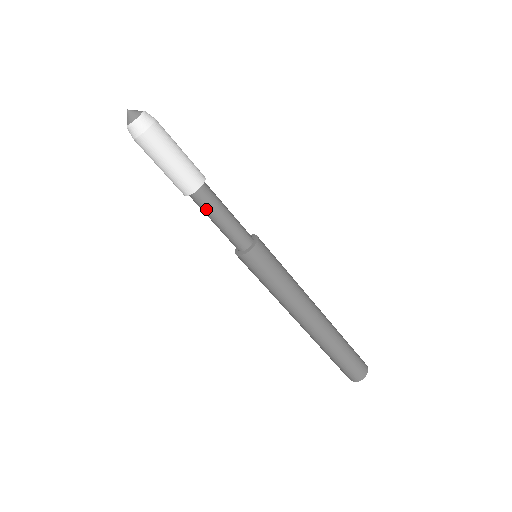
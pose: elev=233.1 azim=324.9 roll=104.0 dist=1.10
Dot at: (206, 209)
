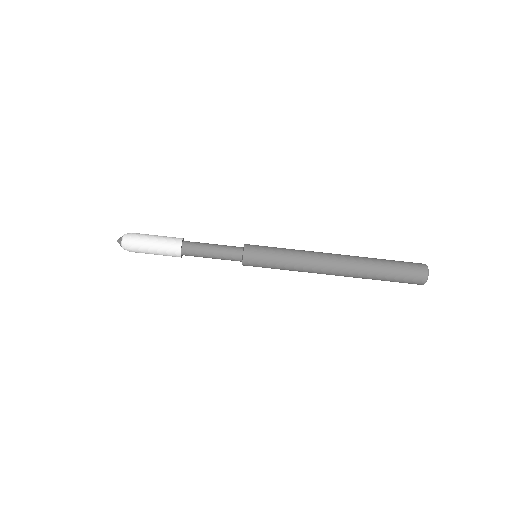
Dot at: (198, 248)
